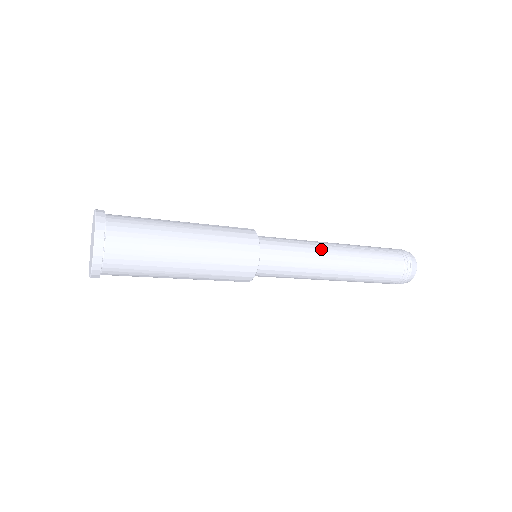
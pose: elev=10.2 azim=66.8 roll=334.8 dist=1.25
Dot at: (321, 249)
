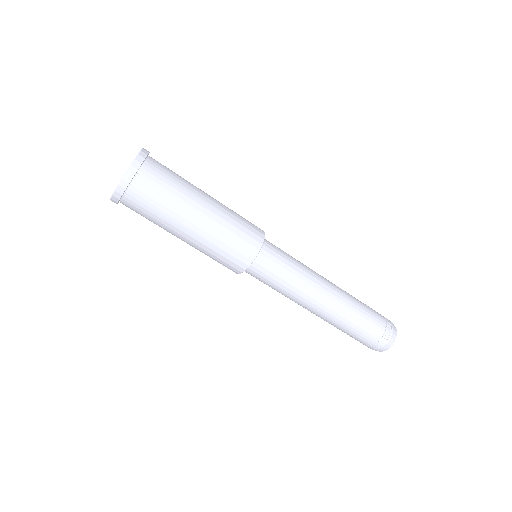
Dot at: (315, 274)
